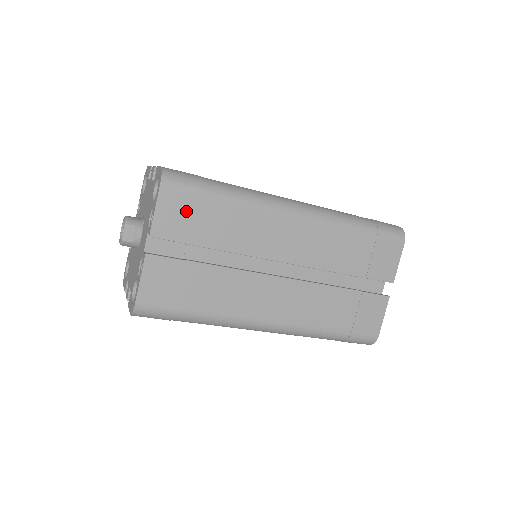
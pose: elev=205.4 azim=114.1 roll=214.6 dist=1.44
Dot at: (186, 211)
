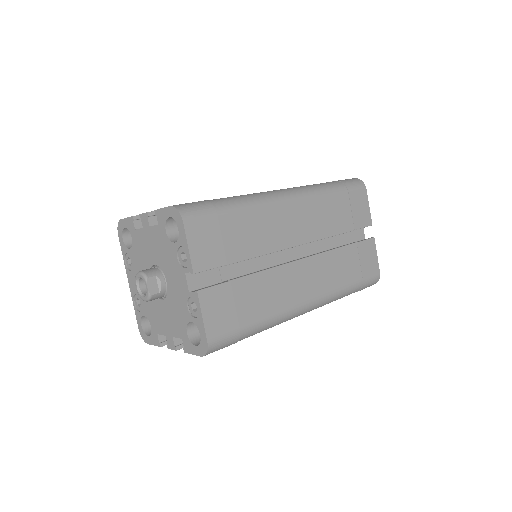
Dot at: (212, 236)
